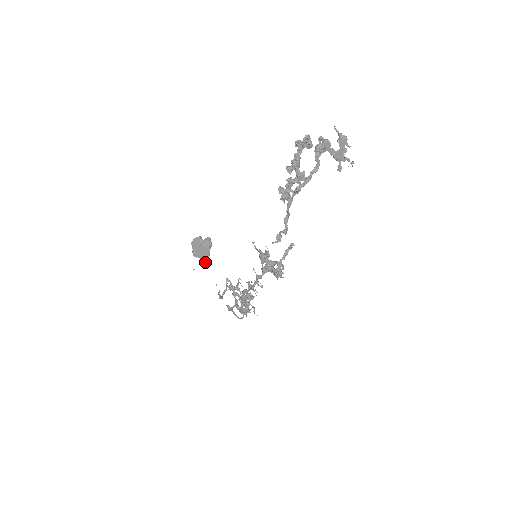
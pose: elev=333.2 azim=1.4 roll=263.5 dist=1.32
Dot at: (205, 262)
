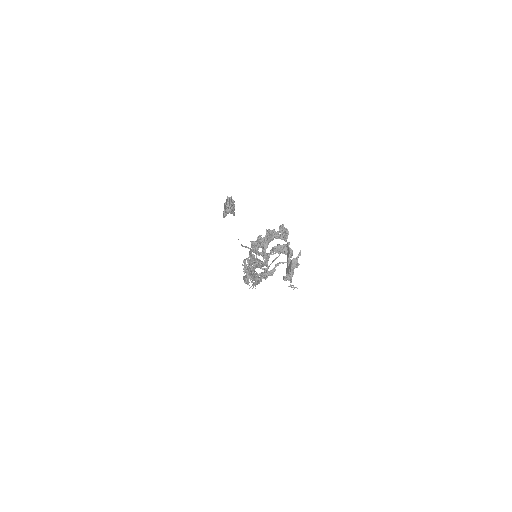
Dot at: (223, 216)
